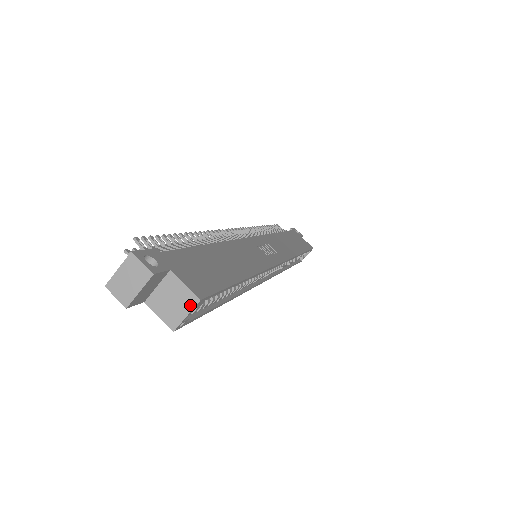
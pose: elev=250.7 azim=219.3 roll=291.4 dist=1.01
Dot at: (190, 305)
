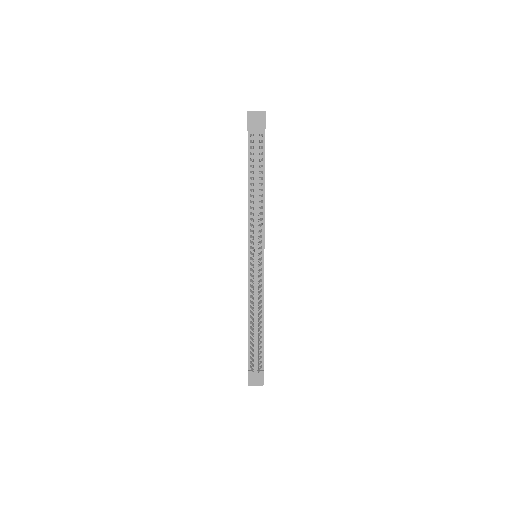
Dot at: occluded
